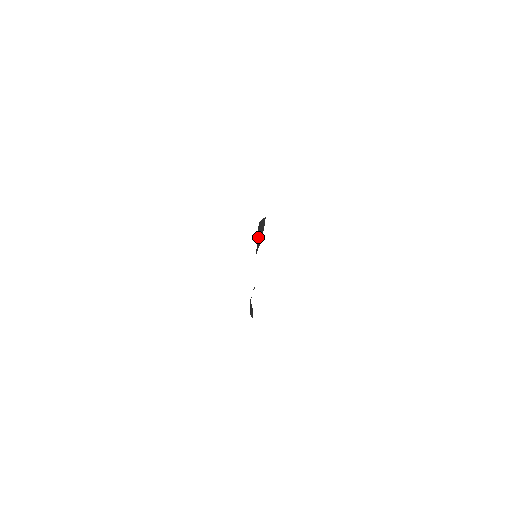
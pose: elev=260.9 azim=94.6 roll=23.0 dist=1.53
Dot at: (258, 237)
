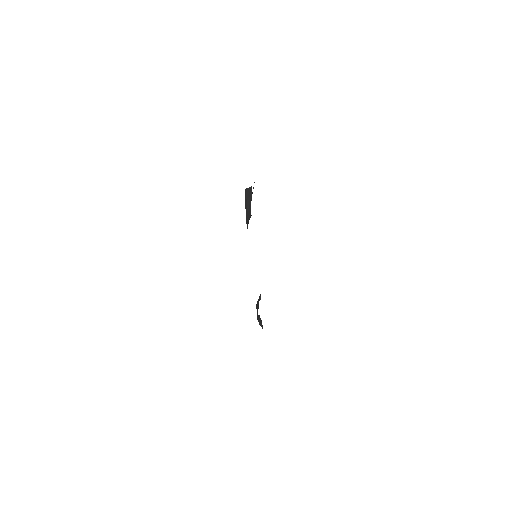
Dot at: (246, 206)
